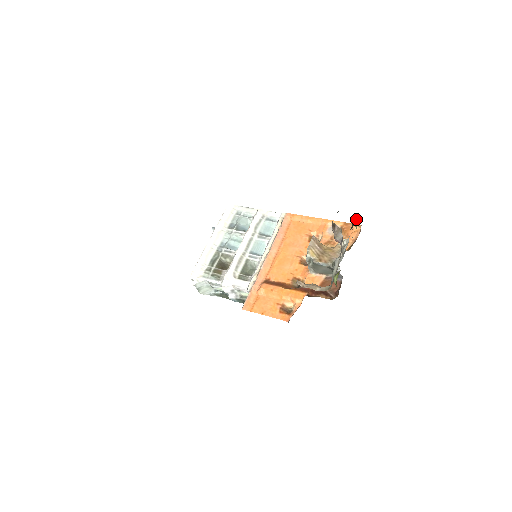
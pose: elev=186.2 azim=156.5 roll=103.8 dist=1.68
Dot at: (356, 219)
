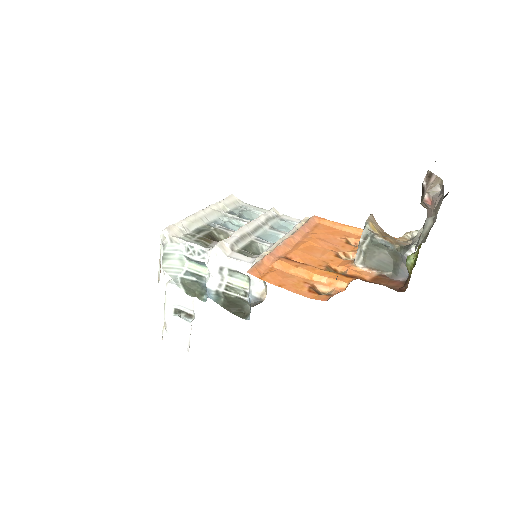
Dot at: (445, 195)
